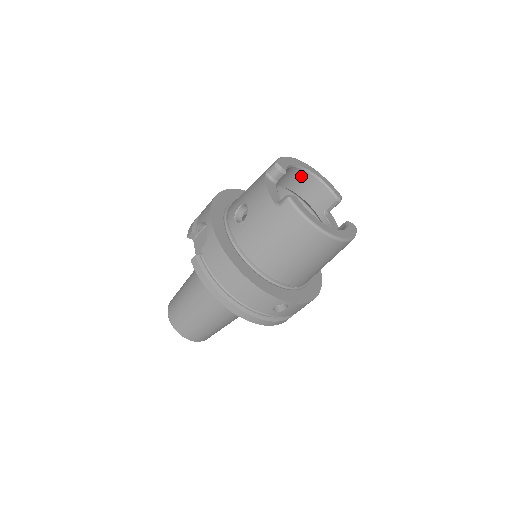
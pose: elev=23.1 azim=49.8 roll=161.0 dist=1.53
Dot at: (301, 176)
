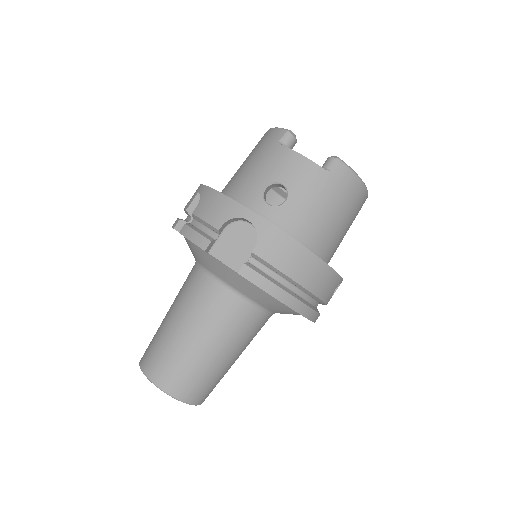
Dot at: occluded
